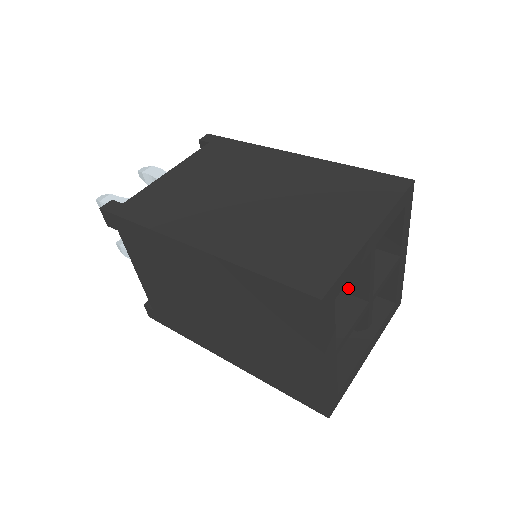
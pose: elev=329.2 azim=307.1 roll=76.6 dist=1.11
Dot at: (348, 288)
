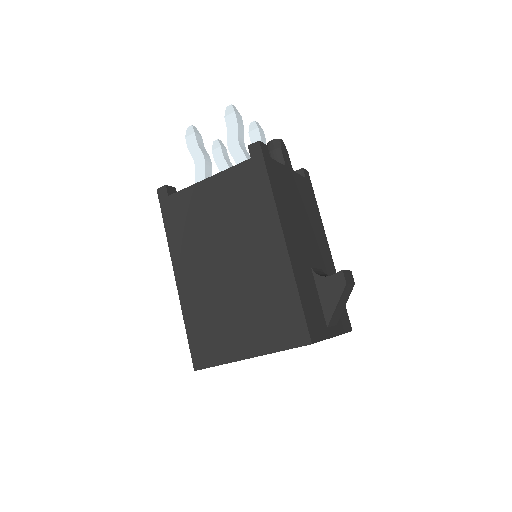
Dot at: occluded
